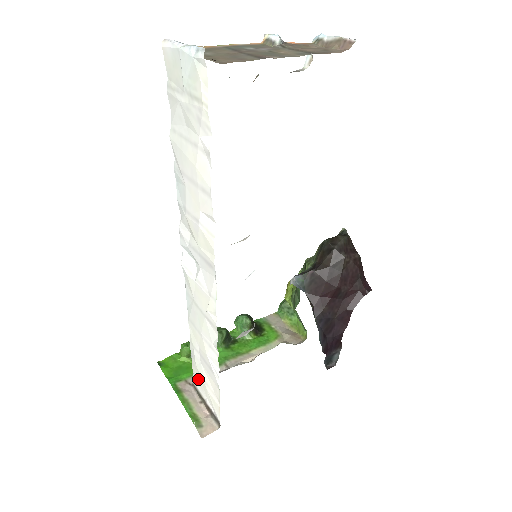
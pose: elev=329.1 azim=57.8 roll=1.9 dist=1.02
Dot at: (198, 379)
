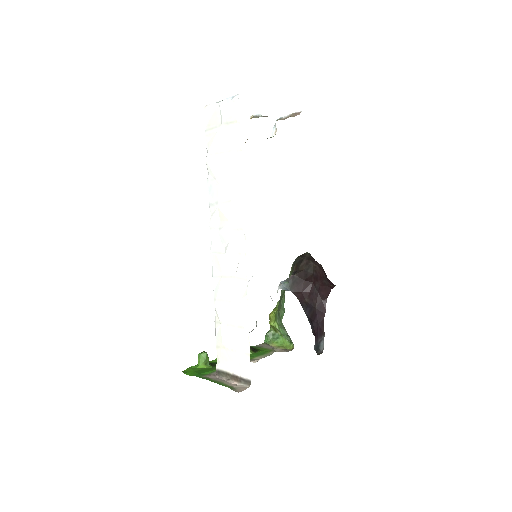
Dot at: (224, 357)
